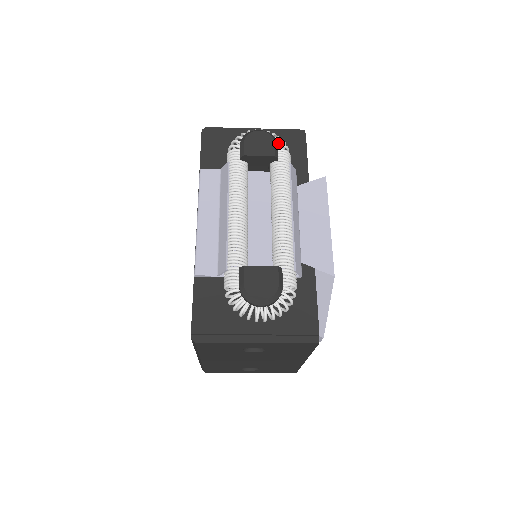
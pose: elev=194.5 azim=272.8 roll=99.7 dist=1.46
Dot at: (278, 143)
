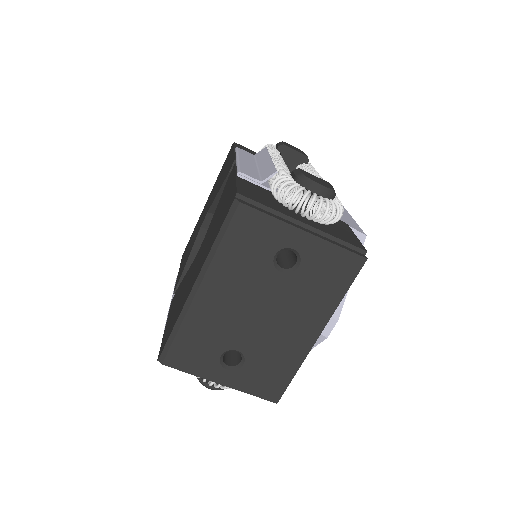
Dot at: occluded
